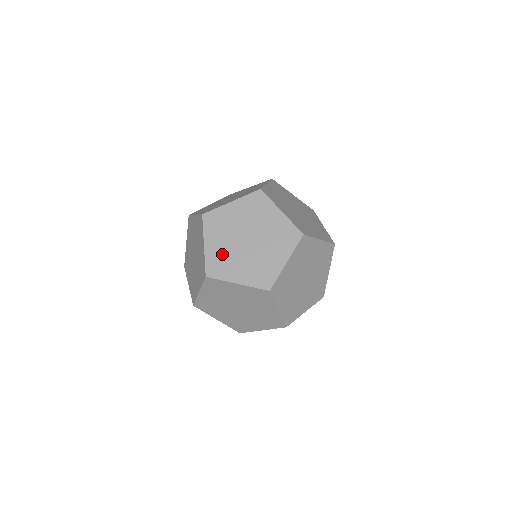
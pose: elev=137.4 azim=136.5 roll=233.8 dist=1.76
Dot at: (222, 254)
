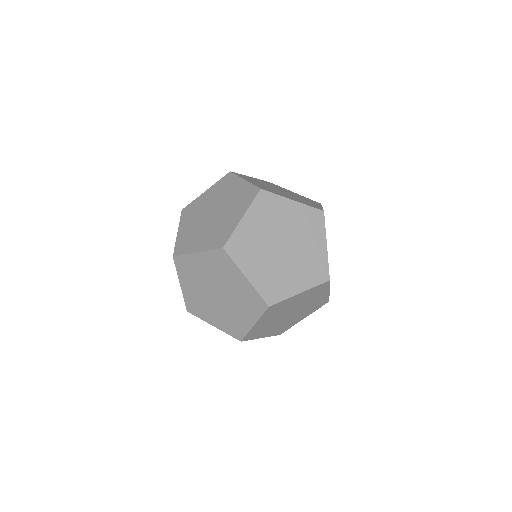
Dot at: (269, 275)
